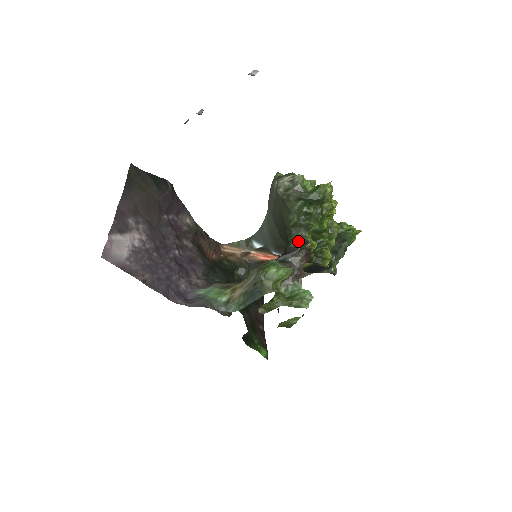
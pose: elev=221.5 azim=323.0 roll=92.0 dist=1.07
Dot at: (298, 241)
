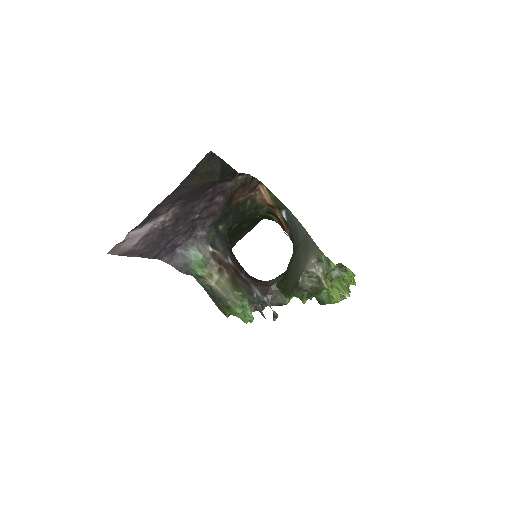
Dot at: (284, 292)
